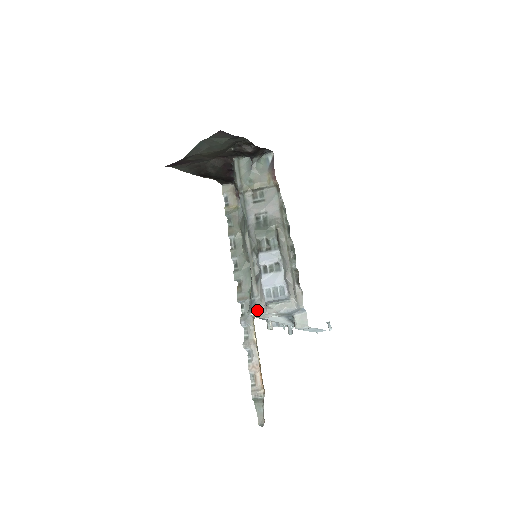
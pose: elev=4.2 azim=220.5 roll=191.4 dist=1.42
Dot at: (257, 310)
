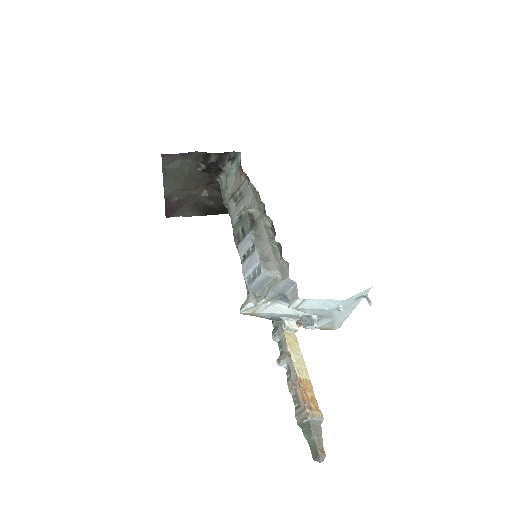
Dot at: (244, 304)
